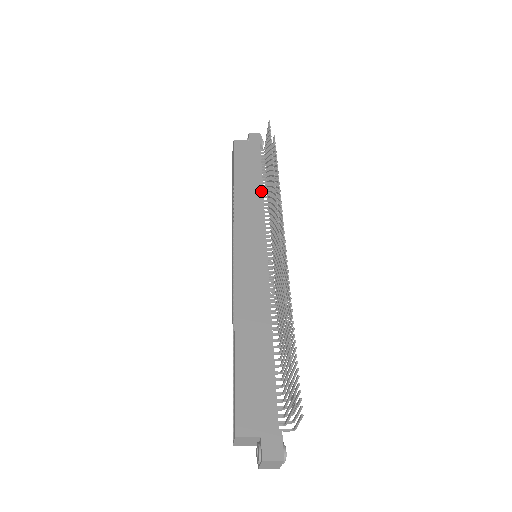
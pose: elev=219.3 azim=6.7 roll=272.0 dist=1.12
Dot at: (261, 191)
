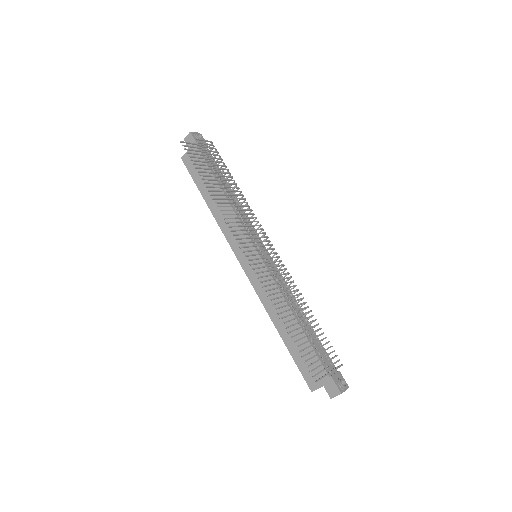
Dot at: (224, 197)
